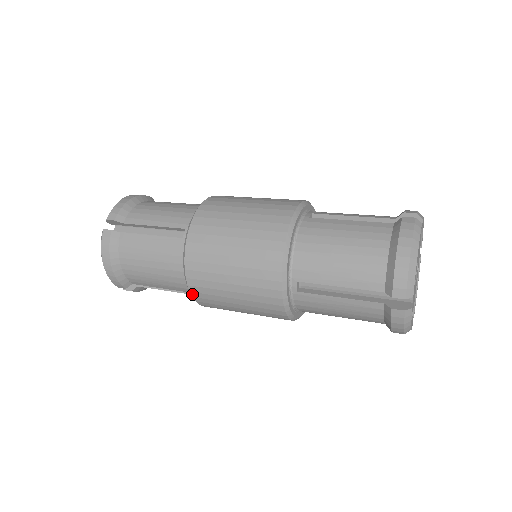
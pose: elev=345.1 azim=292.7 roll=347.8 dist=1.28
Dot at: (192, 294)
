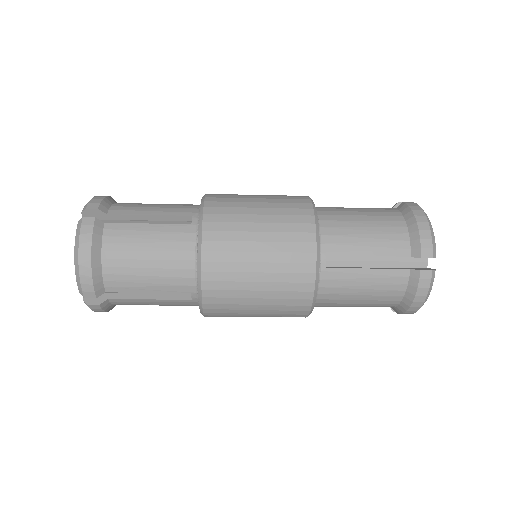
Dot at: (203, 285)
